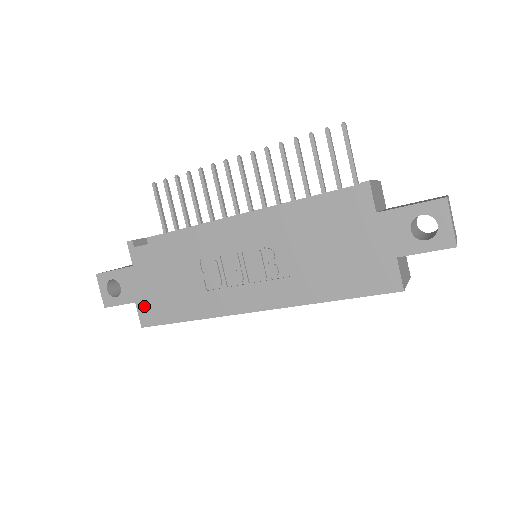
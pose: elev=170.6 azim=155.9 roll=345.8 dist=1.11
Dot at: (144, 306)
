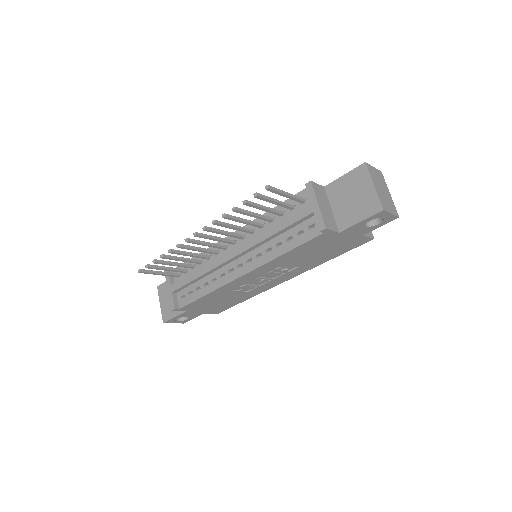
Dot at: (210, 312)
